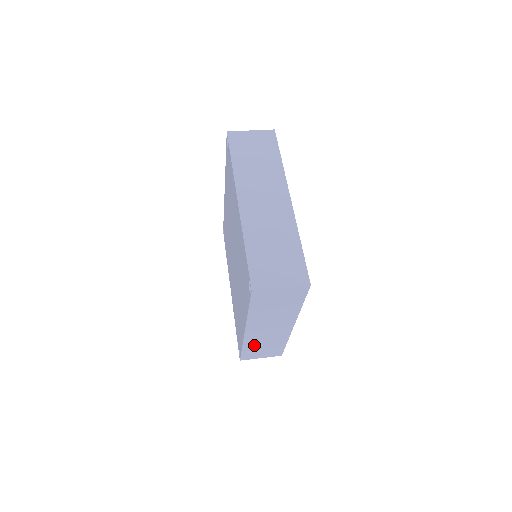
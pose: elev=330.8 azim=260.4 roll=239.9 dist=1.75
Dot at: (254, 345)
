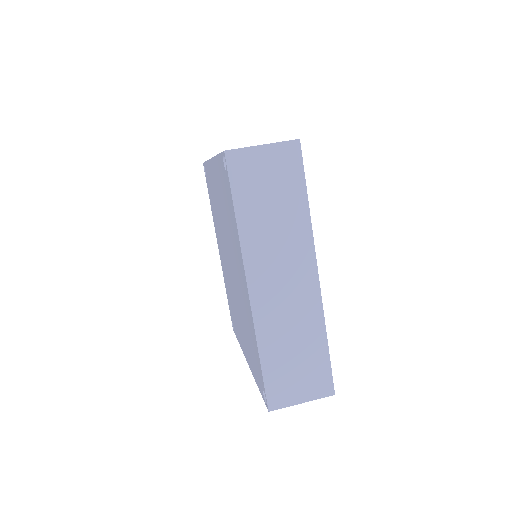
Dot at: occluded
